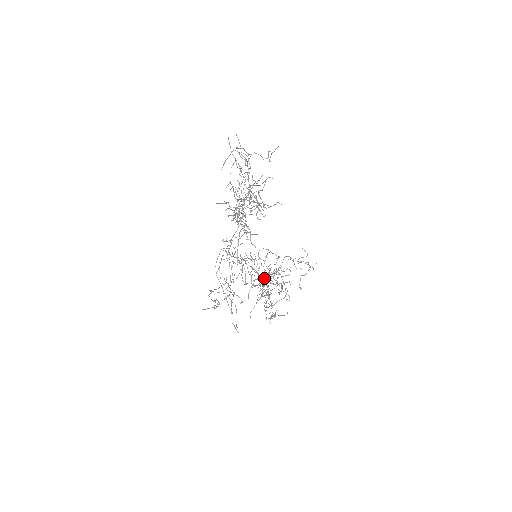
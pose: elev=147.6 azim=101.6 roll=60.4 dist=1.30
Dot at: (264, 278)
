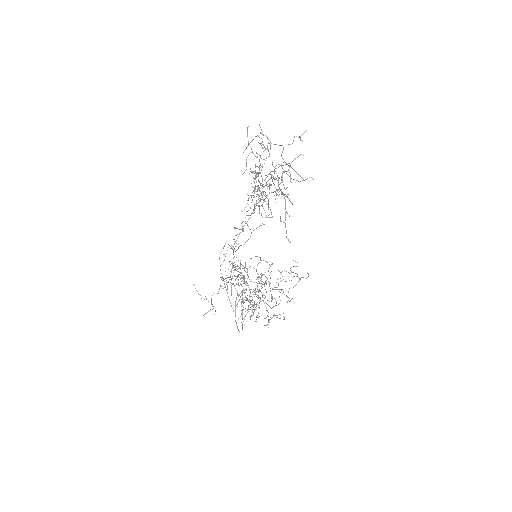
Dot at: (245, 296)
